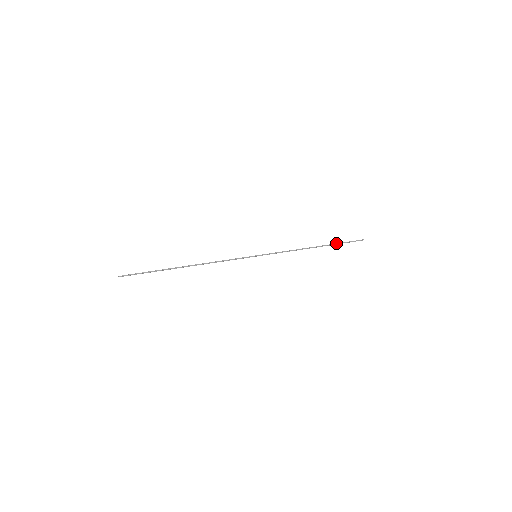
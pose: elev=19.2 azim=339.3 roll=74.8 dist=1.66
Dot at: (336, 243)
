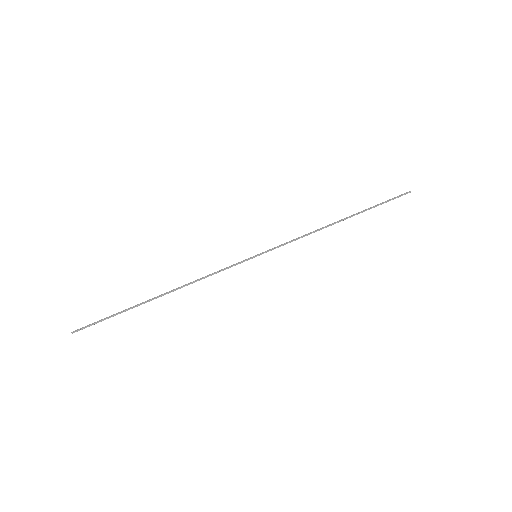
Dot at: occluded
